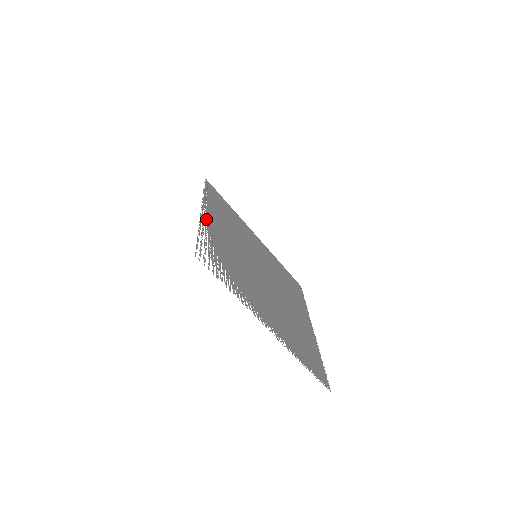
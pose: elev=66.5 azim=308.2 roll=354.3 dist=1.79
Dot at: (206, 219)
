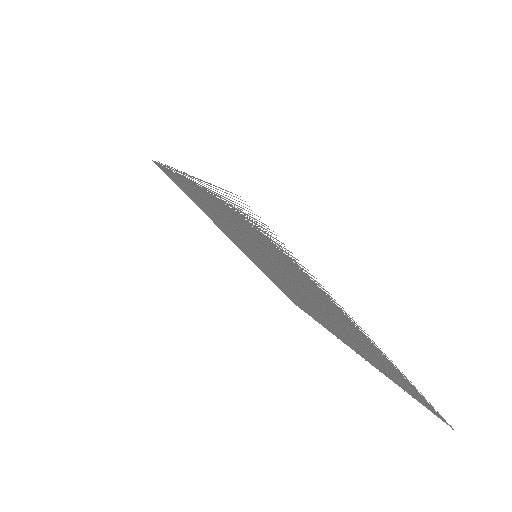
Dot at: occluded
